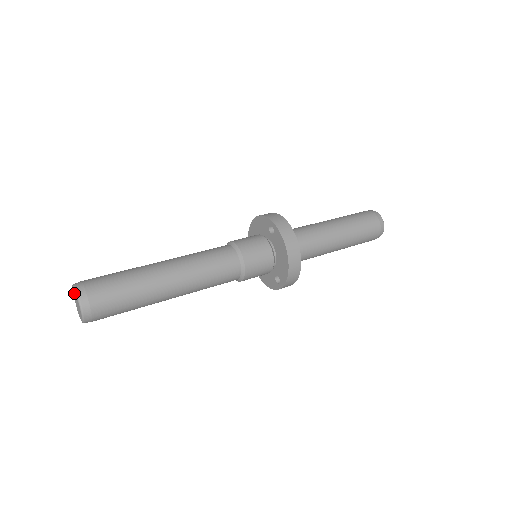
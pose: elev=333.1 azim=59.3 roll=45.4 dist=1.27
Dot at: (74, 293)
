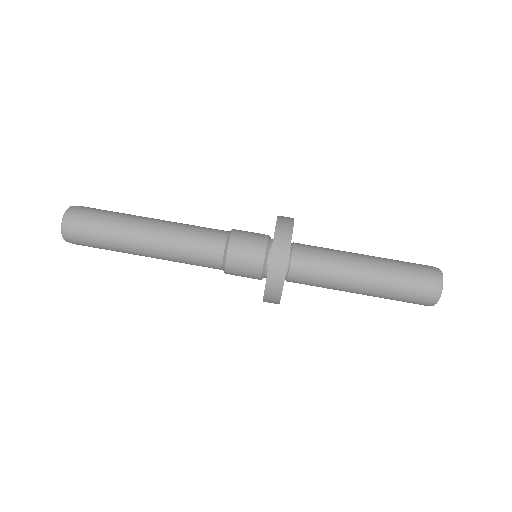
Dot at: occluded
